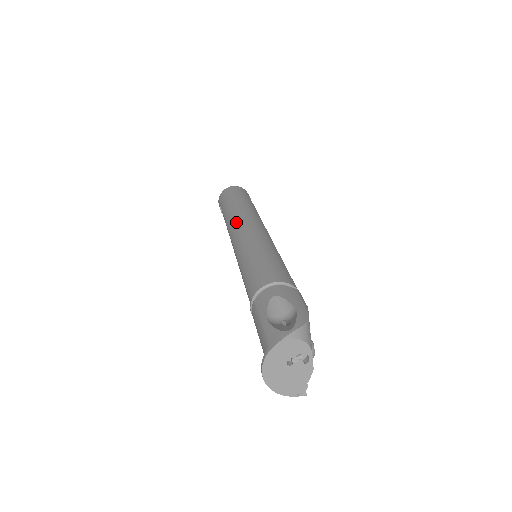
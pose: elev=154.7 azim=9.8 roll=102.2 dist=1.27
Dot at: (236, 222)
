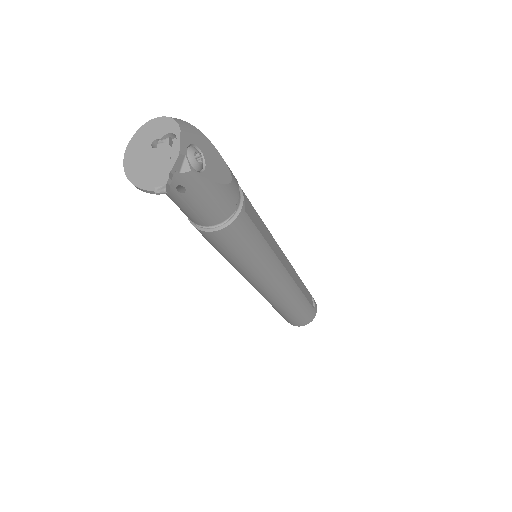
Dot at: occluded
